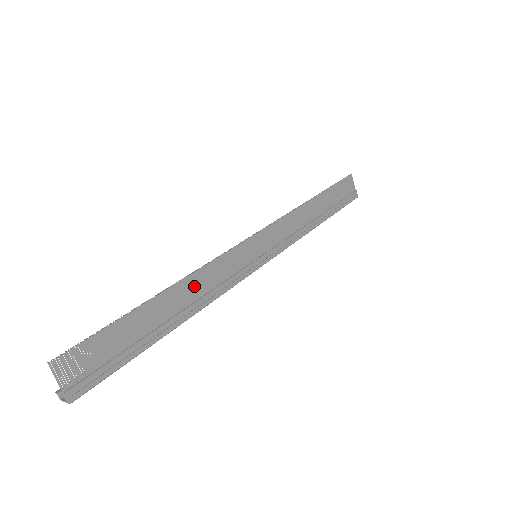
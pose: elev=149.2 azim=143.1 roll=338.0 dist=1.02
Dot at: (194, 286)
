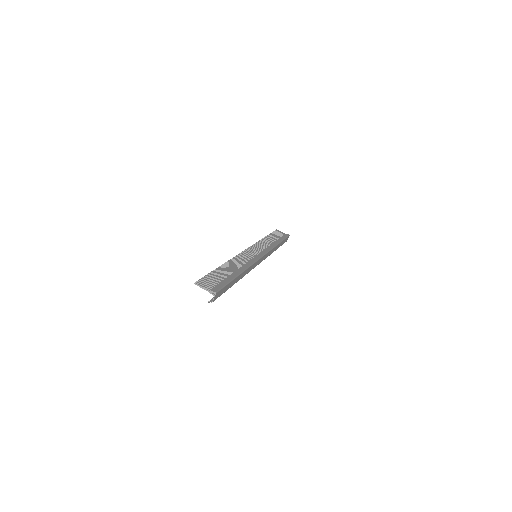
Dot at: (235, 264)
